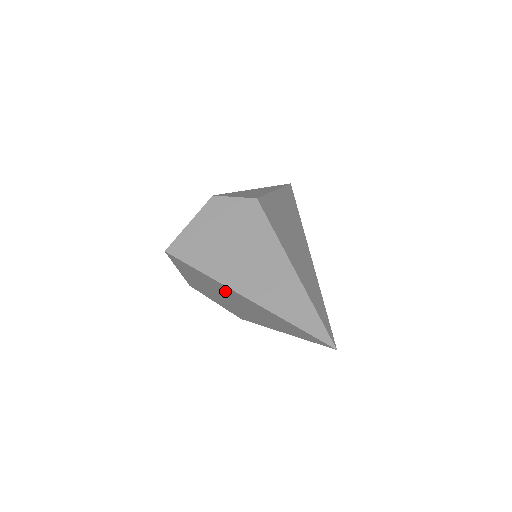
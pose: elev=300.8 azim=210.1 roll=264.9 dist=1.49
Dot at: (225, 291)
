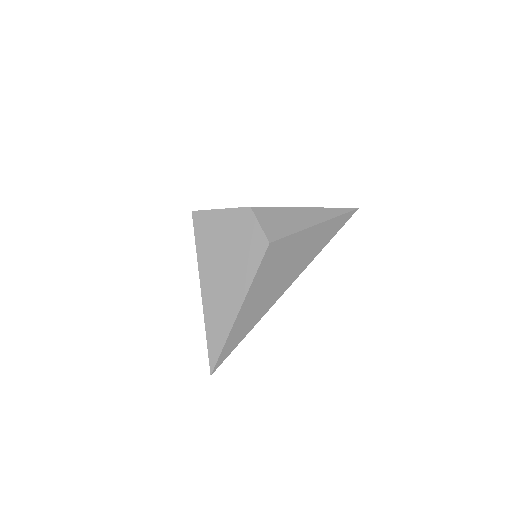
Dot at: occluded
